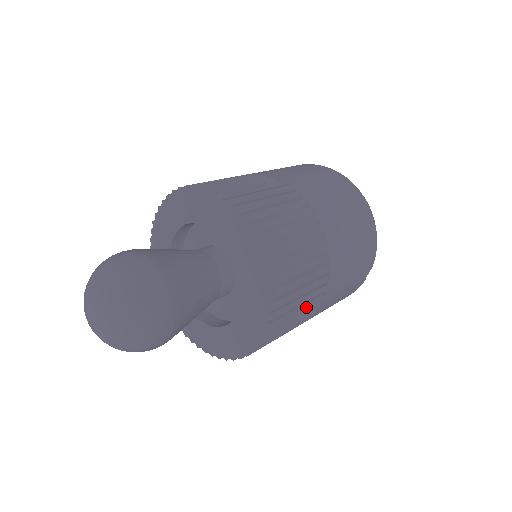
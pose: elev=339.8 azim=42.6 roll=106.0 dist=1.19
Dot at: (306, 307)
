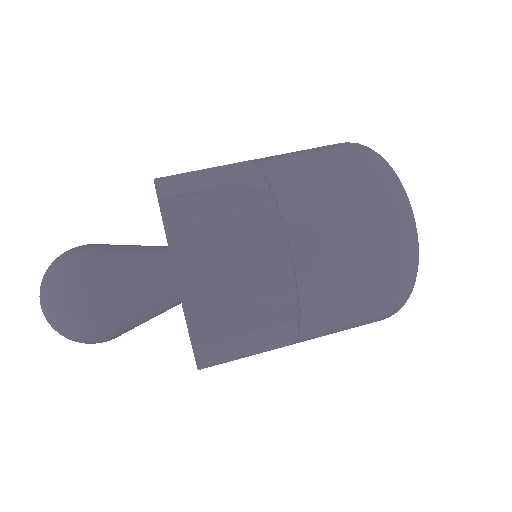
Dot at: (264, 332)
